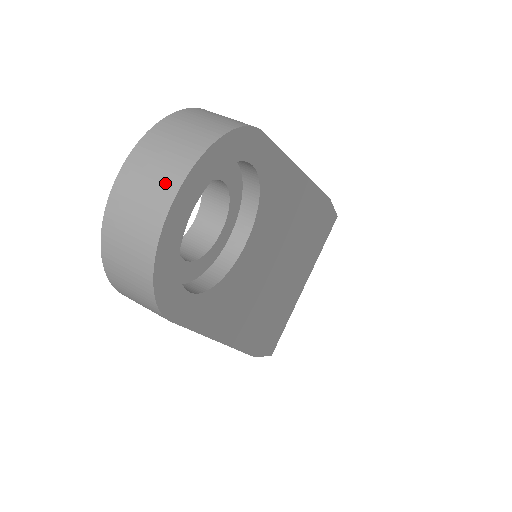
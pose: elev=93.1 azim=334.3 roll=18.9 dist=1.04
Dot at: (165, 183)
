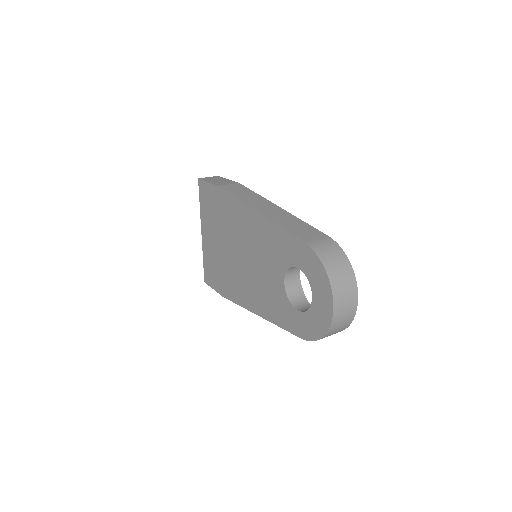
Dot at: (352, 301)
